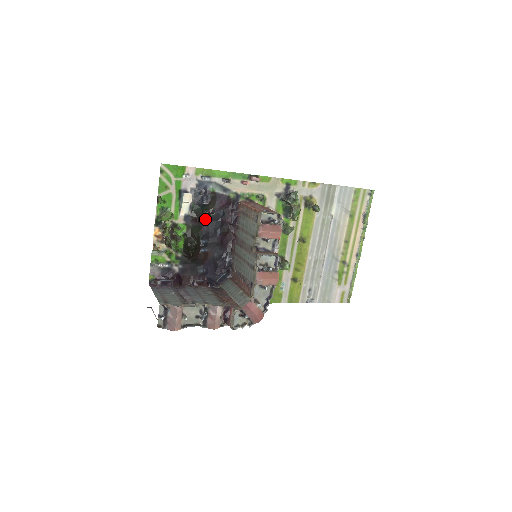
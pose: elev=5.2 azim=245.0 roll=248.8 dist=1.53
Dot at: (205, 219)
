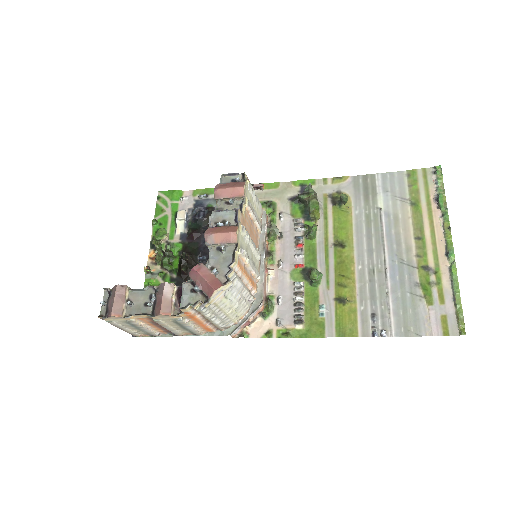
Dot at: (203, 235)
